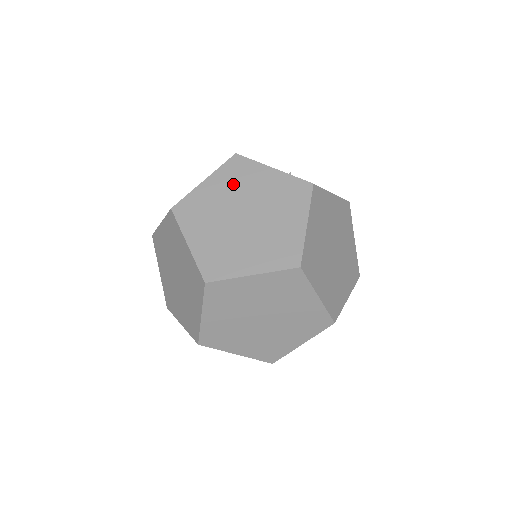
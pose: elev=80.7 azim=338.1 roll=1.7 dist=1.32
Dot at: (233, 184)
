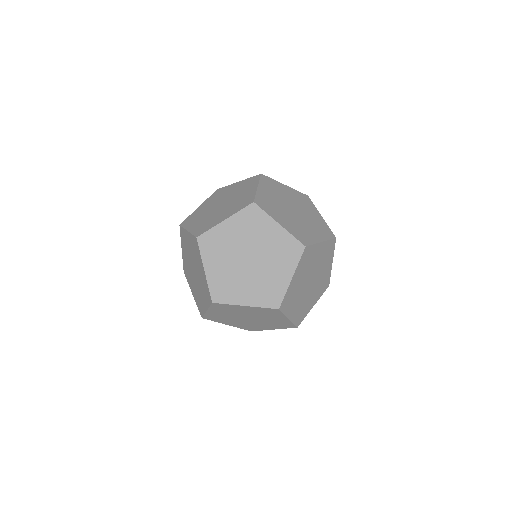
Dot at: (274, 191)
